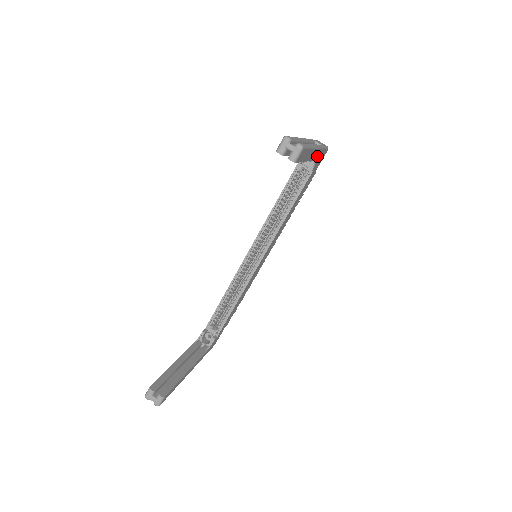
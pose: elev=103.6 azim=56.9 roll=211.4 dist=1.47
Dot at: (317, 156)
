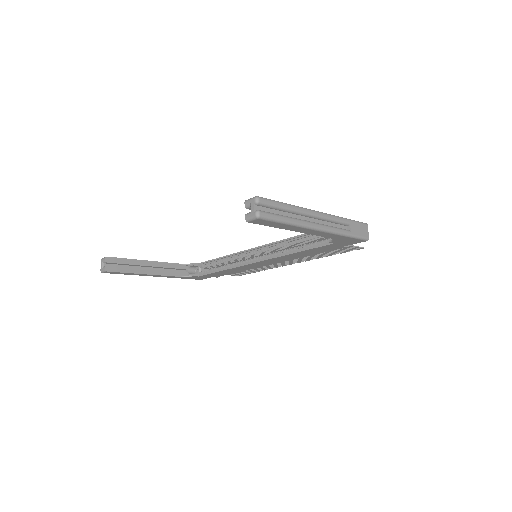
Dot at: (329, 236)
